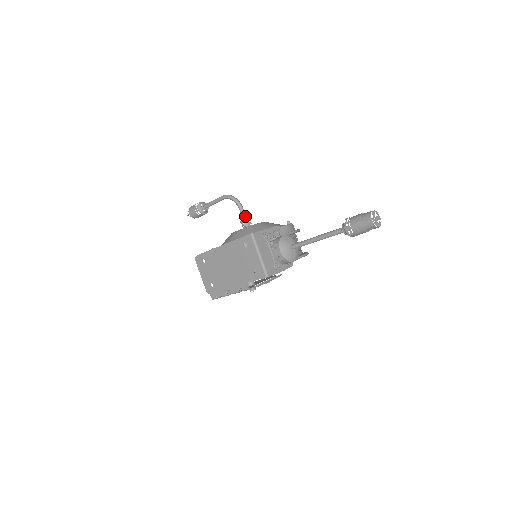
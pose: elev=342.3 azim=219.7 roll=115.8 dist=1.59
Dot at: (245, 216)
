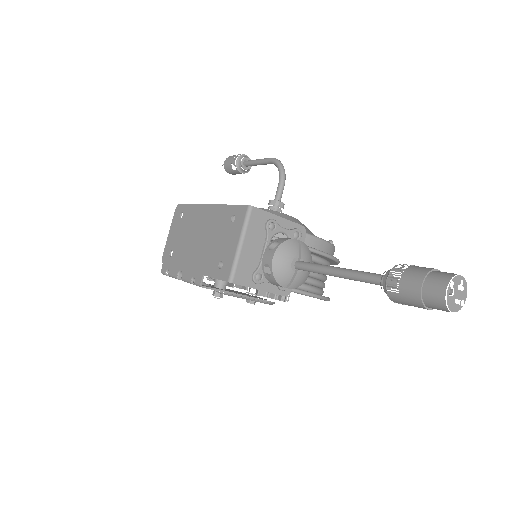
Dot at: (279, 197)
